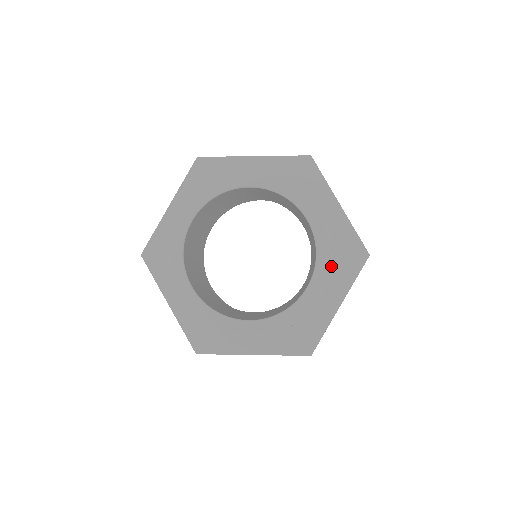
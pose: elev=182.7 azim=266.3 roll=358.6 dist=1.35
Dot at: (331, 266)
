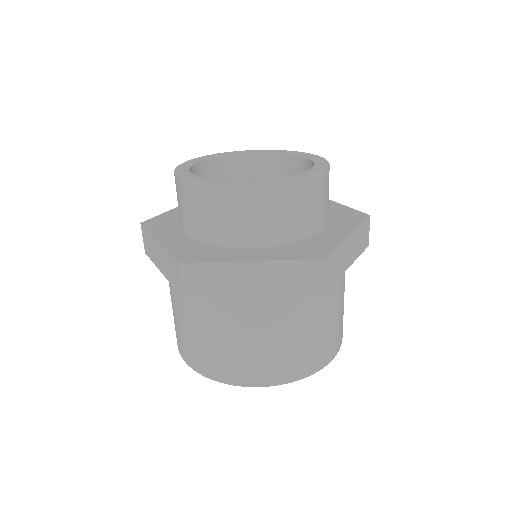
Dot at: (329, 165)
